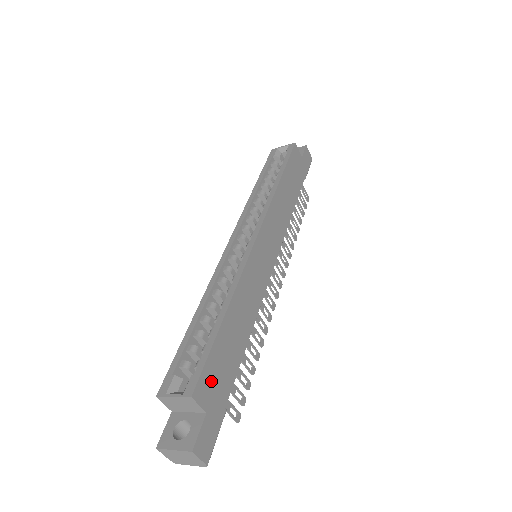
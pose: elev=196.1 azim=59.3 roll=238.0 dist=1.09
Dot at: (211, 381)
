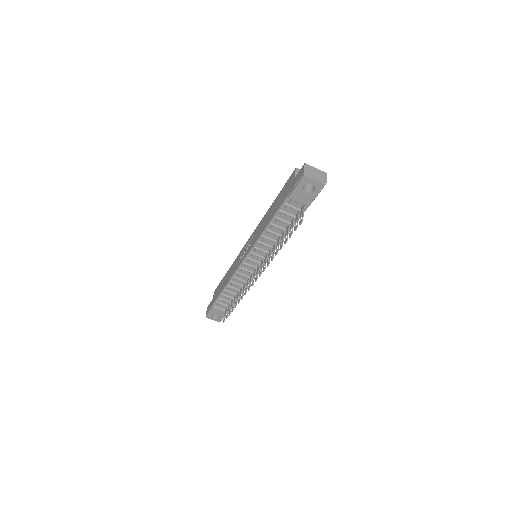
Dot at: occluded
